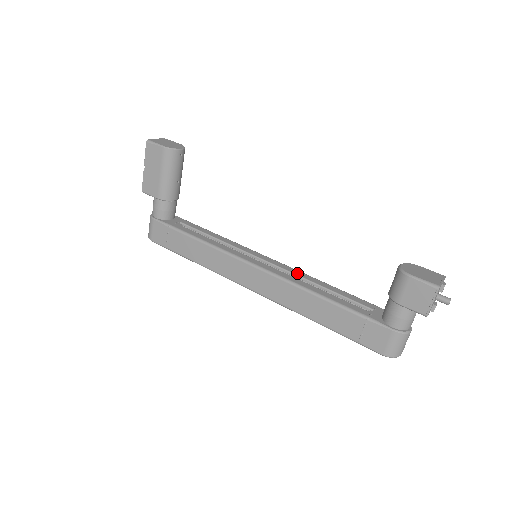
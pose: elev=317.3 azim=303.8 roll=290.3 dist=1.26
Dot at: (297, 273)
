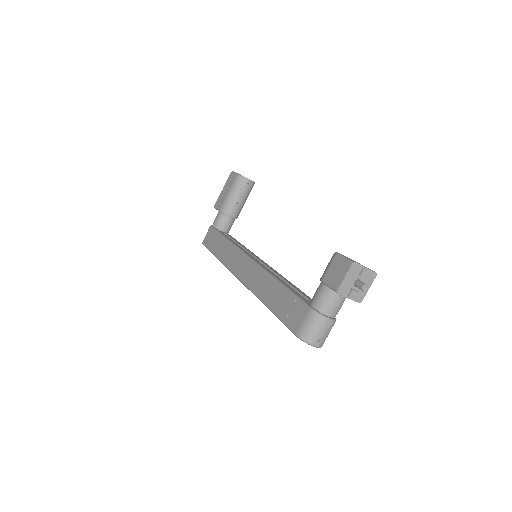
Dot at: (276, 272)
